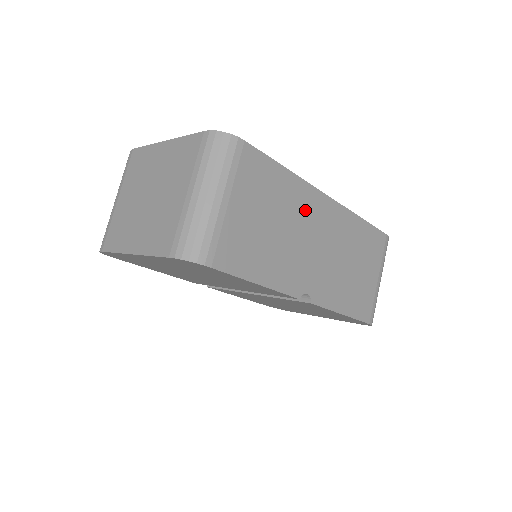
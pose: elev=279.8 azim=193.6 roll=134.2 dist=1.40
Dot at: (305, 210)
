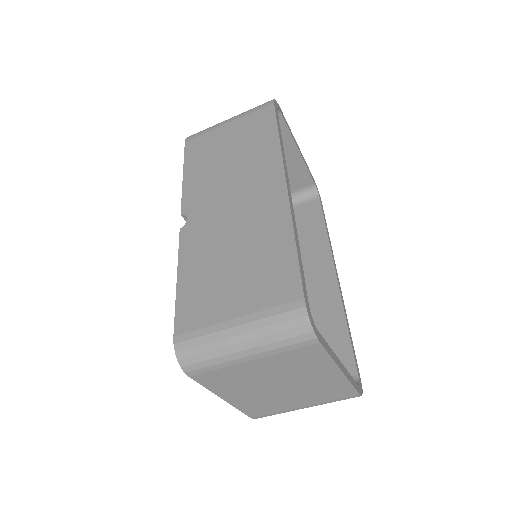
Dot at: occluded
